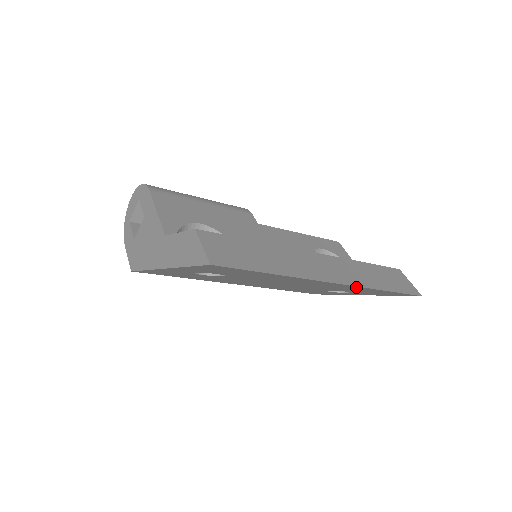
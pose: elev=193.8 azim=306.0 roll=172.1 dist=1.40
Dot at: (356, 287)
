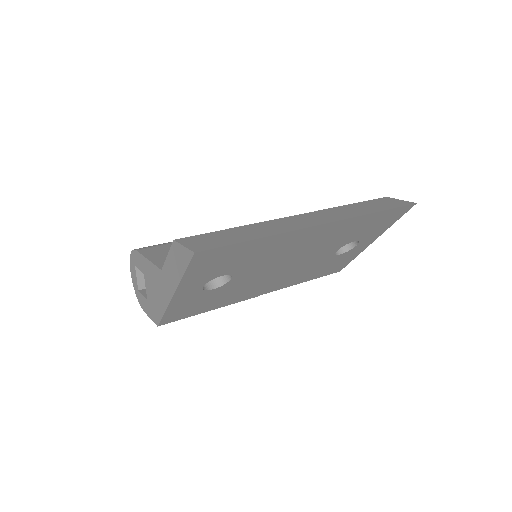
Dot at: (347, 222)
